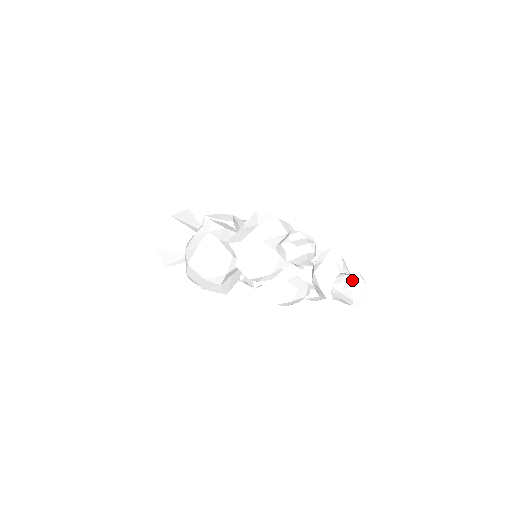
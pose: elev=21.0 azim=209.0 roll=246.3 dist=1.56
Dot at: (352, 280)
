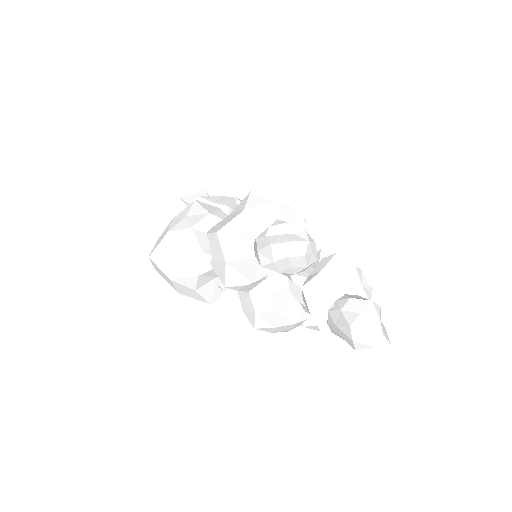
Dot at: (357, 308)
